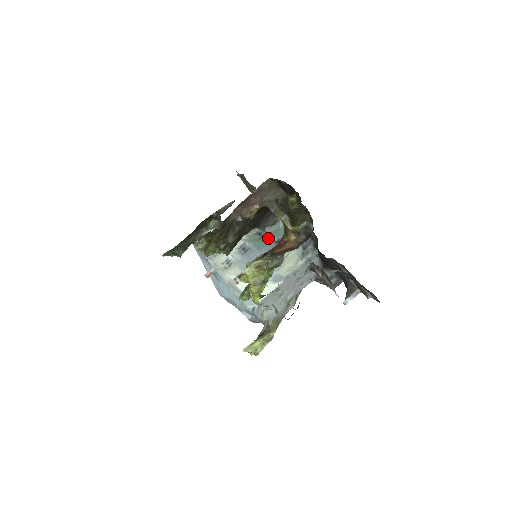
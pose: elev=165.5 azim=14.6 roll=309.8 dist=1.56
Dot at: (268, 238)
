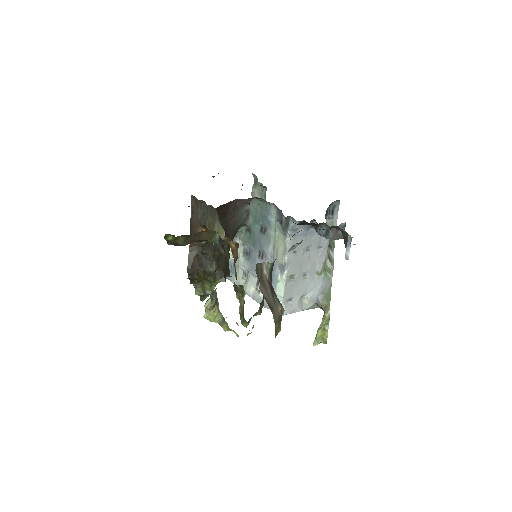
Dot at: (253, 231)
